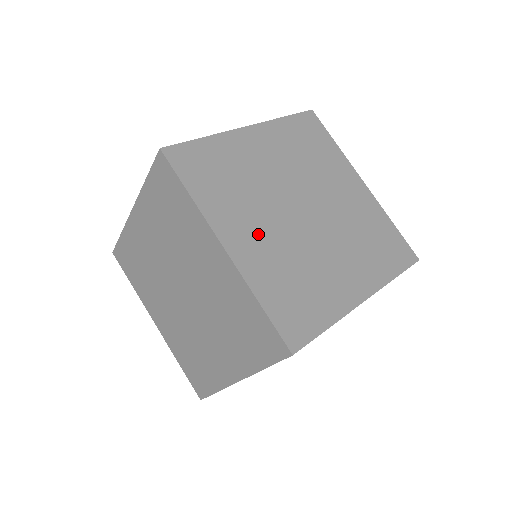
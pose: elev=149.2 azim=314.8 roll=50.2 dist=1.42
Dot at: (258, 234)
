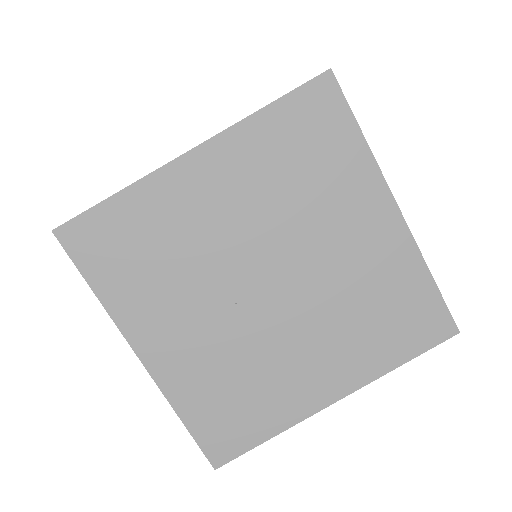
Dot at: occluded
